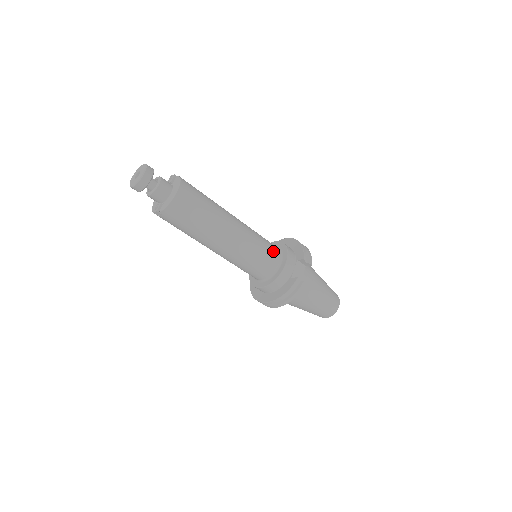
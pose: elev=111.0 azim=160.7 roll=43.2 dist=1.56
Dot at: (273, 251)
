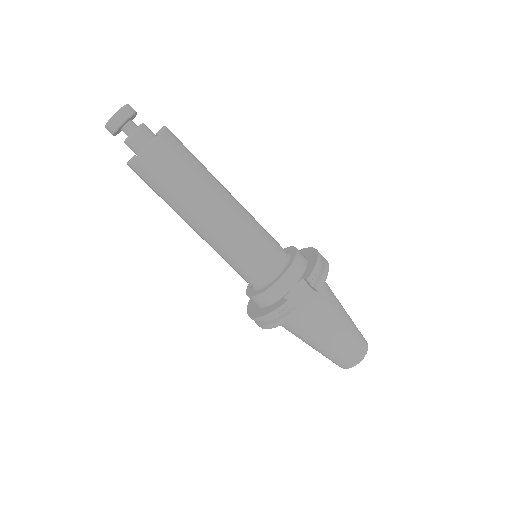
Dot at: (272, 256)
